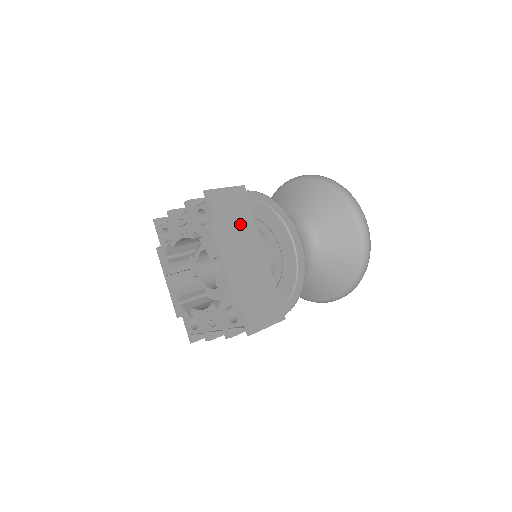
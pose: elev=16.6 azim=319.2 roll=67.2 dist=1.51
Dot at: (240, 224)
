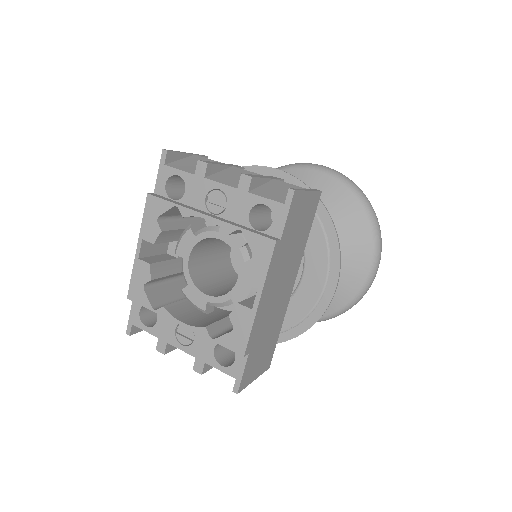
Dot at: (295, 245)
